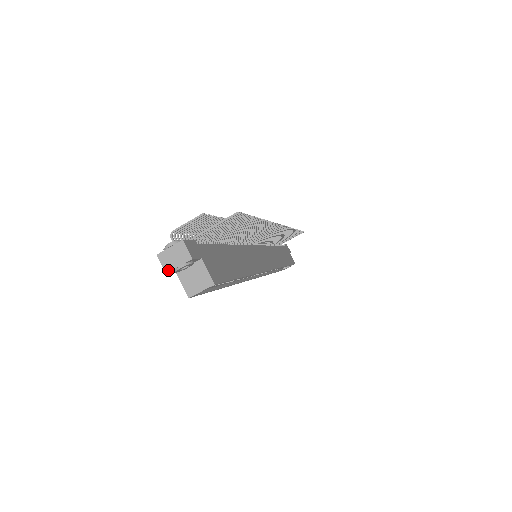
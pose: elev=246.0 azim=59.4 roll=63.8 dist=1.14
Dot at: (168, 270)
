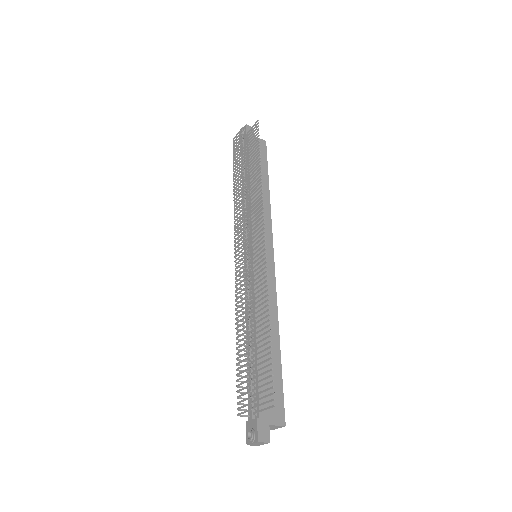
Dot at: occluded
